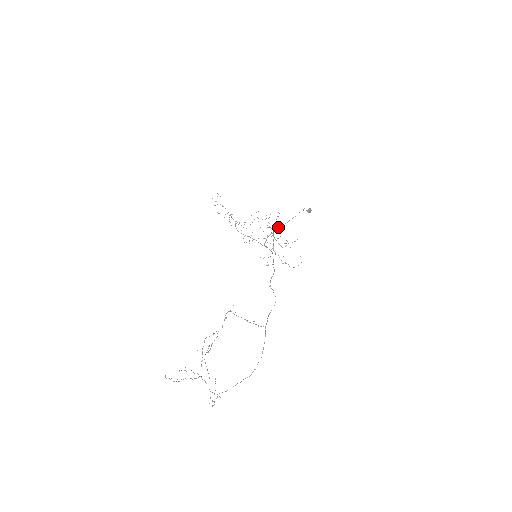
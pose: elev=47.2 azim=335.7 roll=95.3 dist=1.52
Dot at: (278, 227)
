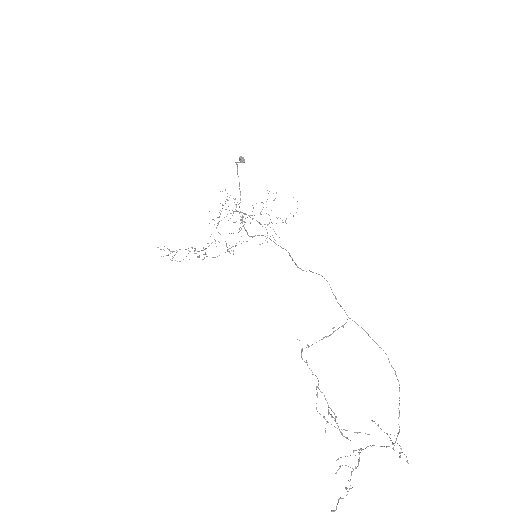
Dot at: (239, 206)
